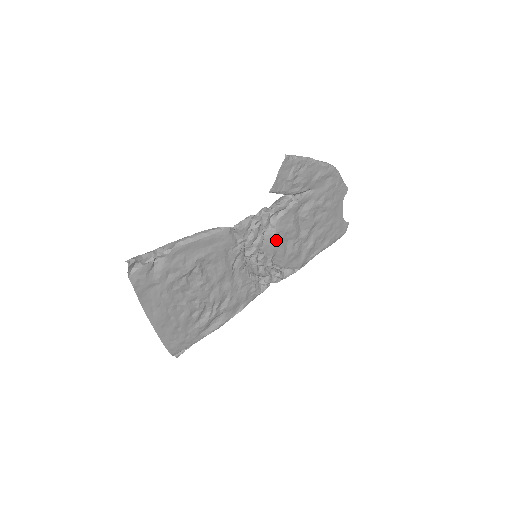
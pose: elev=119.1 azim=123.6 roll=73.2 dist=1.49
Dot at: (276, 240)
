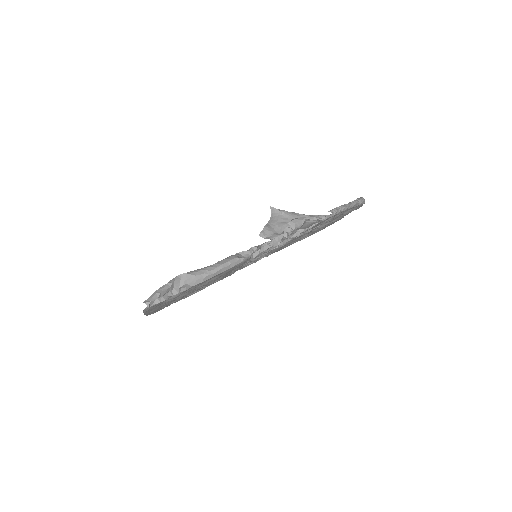
Dot at: occluded
